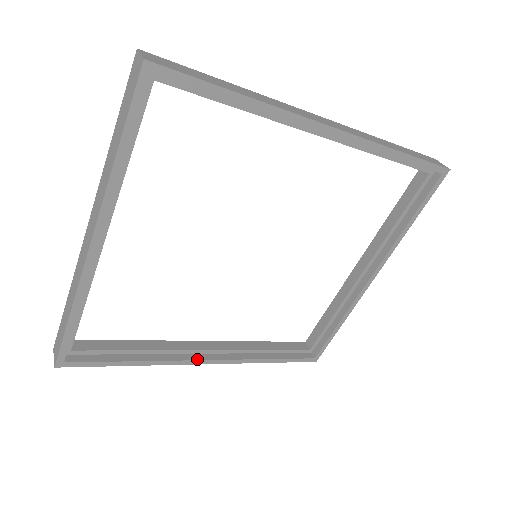
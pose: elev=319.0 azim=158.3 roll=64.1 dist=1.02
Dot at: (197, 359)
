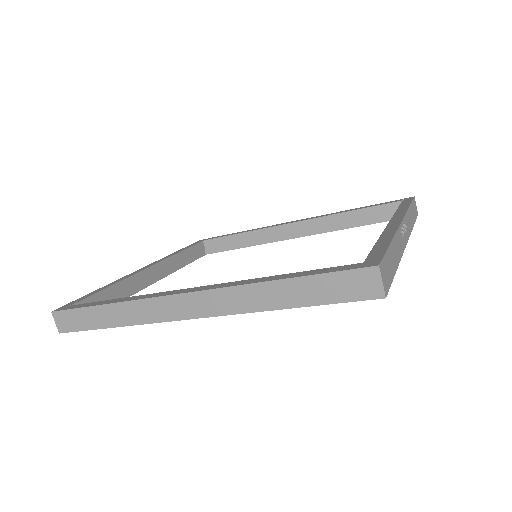
Dot at: (287, 239)
